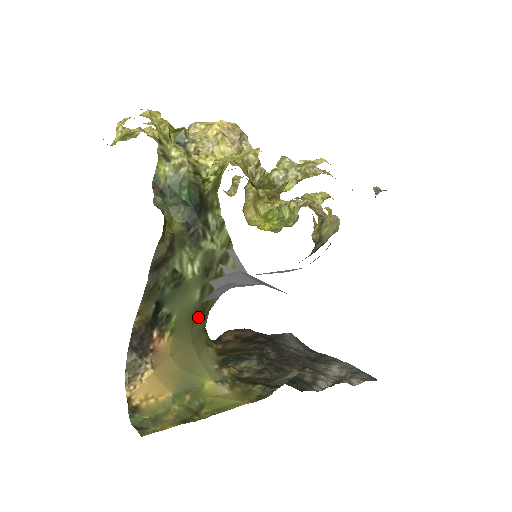
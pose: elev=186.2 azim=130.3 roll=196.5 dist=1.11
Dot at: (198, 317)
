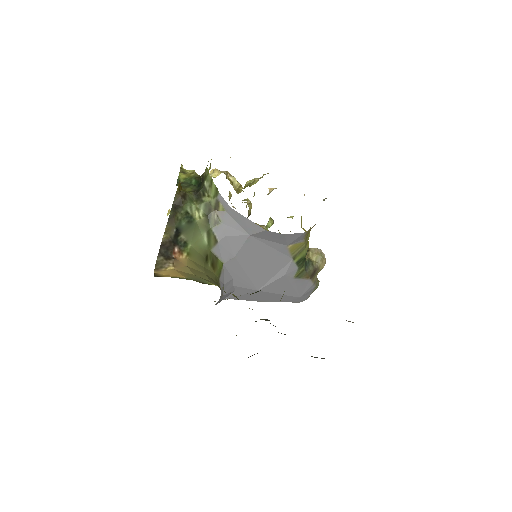
Dot at: (210, 265)
